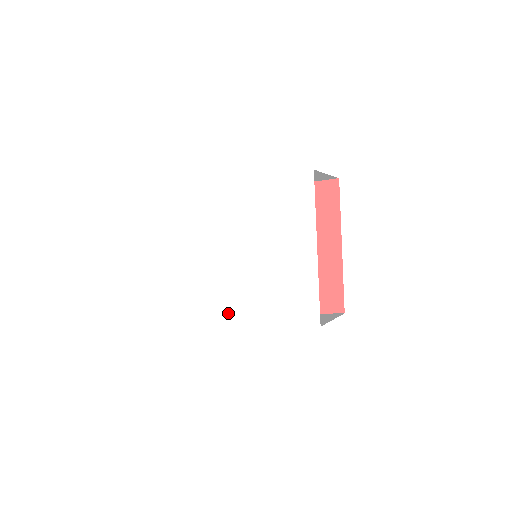
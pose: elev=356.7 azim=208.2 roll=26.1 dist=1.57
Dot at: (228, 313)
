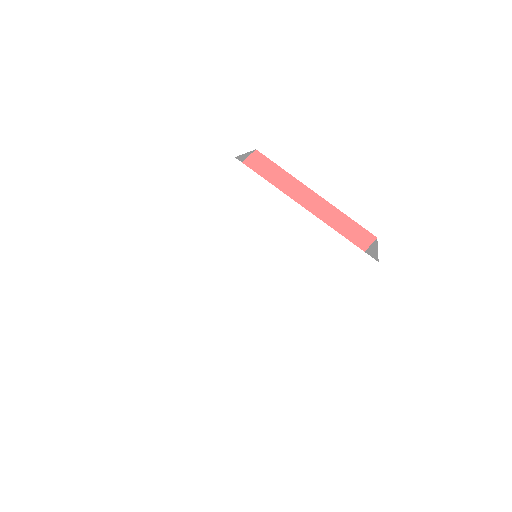
Dot at: (201, 302)
